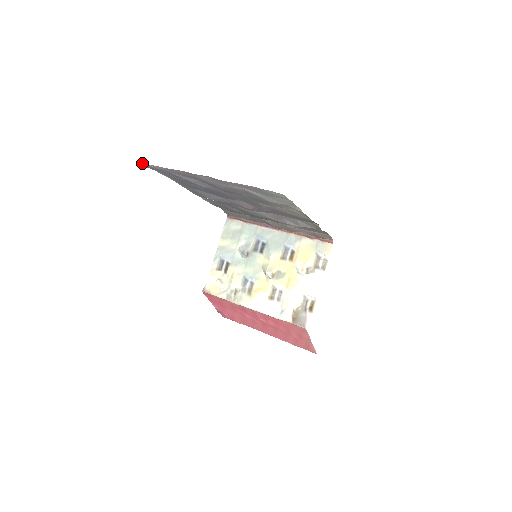
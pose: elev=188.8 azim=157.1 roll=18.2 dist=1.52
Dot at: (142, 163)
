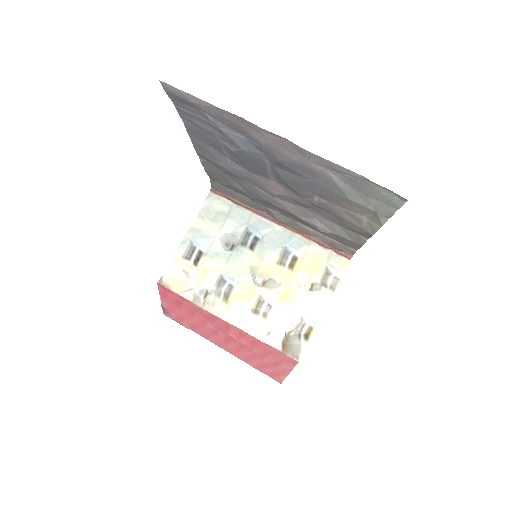
Dot at: occluded
